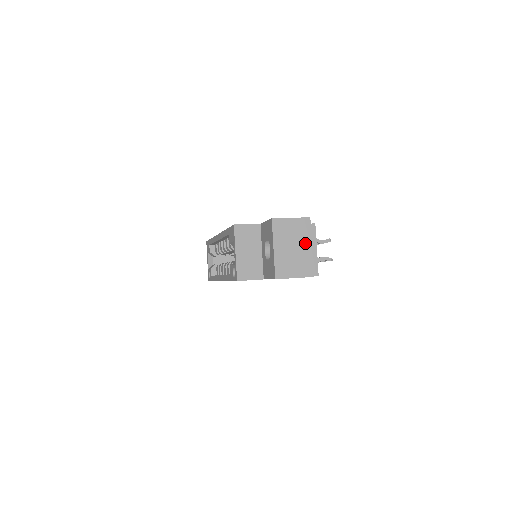
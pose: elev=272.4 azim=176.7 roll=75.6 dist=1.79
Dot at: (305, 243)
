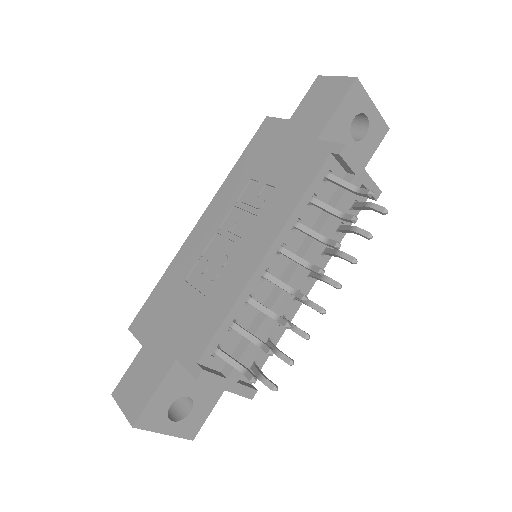
Dot at: occluded
